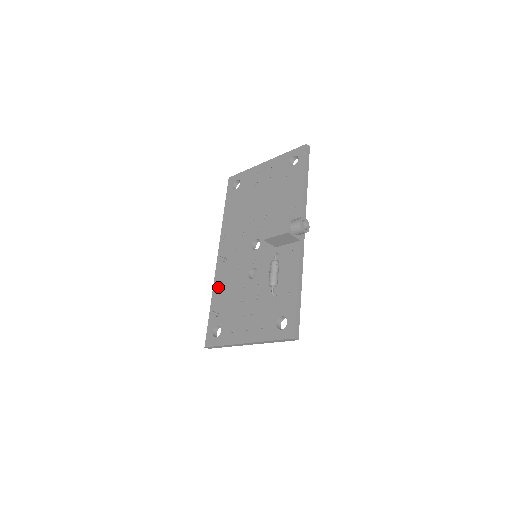
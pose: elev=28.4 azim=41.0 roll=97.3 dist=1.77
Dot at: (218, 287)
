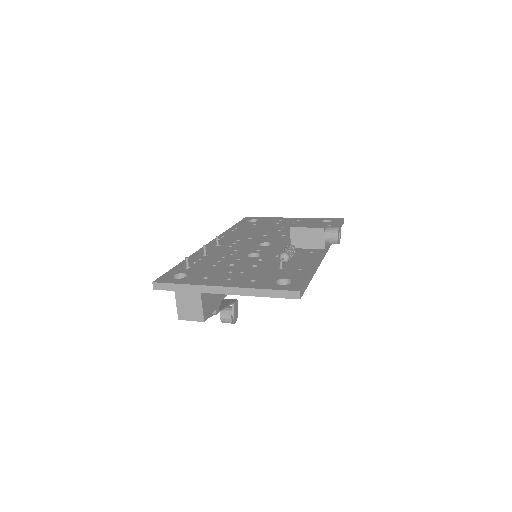
Dot at: (199, 255)
